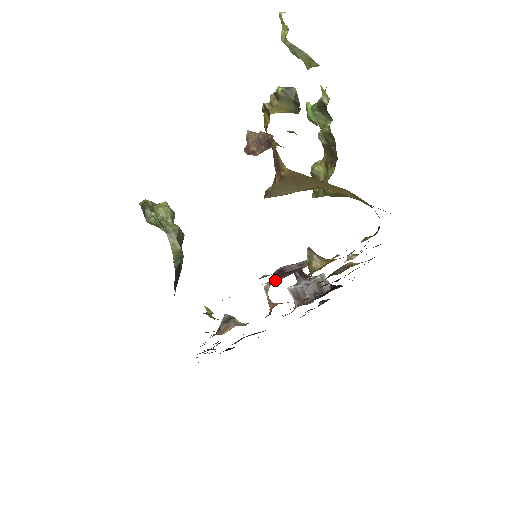
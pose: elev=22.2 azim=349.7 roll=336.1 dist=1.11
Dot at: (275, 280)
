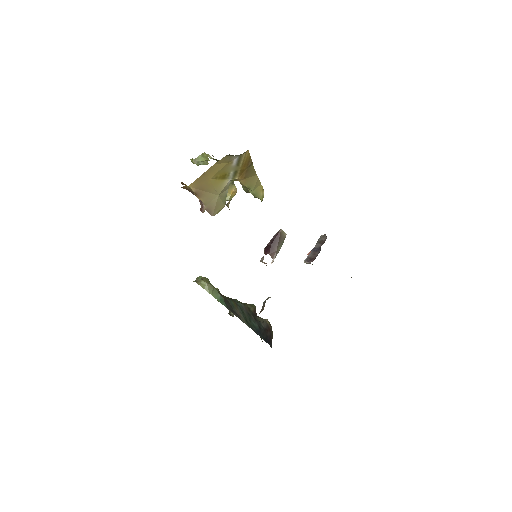
Dot at: (273, 256)
